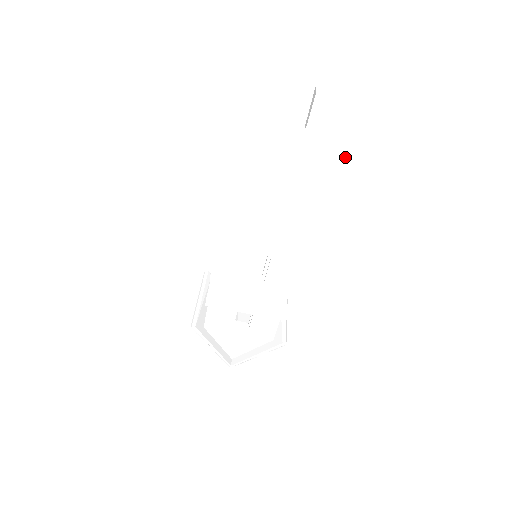
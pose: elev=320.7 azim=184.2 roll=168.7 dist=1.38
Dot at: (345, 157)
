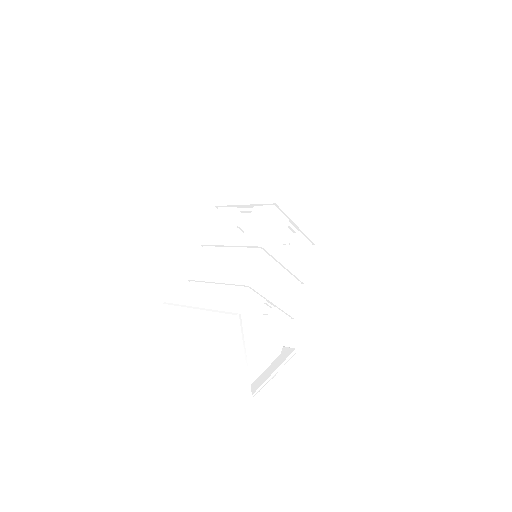
Dot at: (348, 155)
